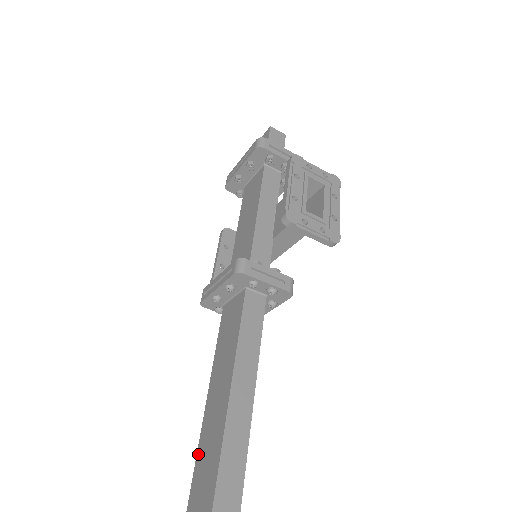
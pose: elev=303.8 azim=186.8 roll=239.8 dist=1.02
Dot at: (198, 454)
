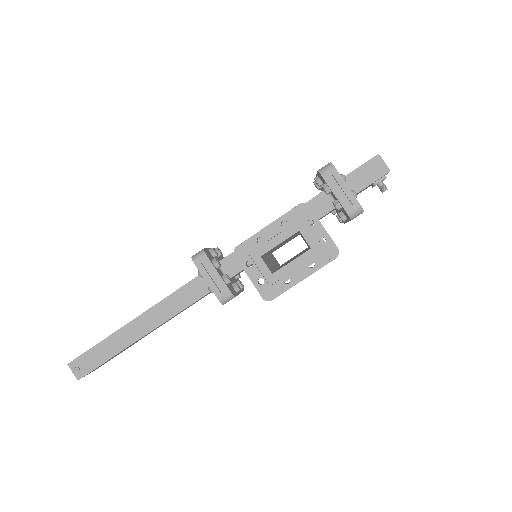
Dot at: occluded
